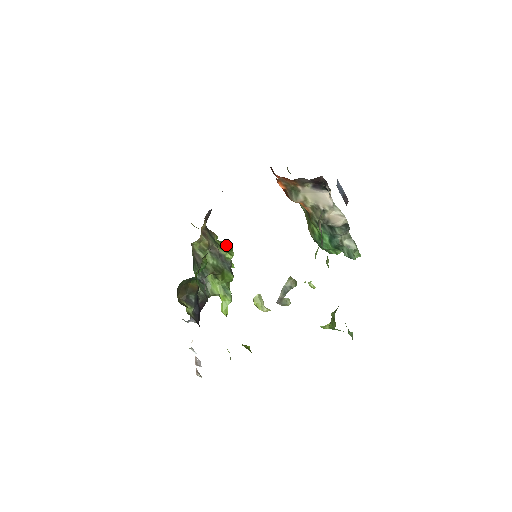
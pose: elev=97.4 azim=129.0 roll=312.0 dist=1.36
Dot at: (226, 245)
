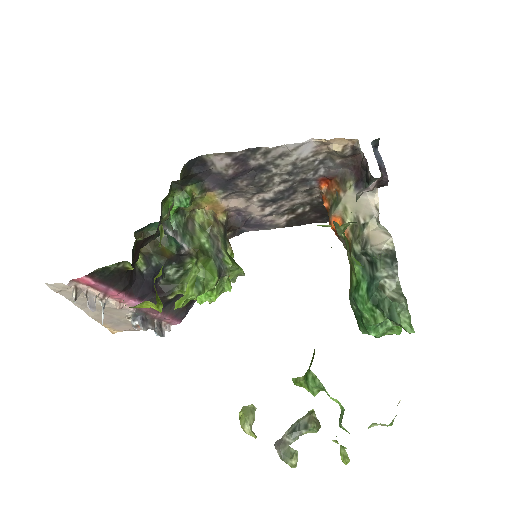
Dot at: occluded
